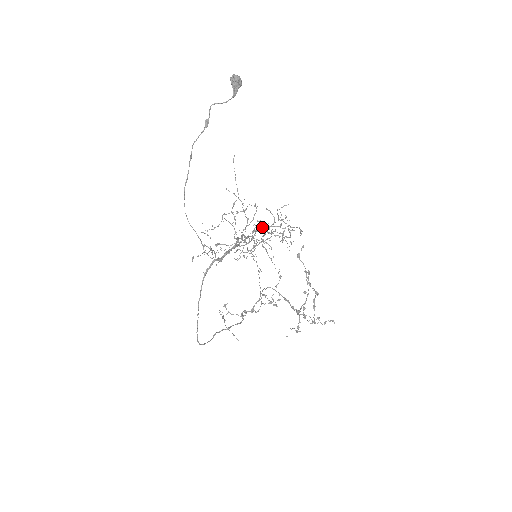
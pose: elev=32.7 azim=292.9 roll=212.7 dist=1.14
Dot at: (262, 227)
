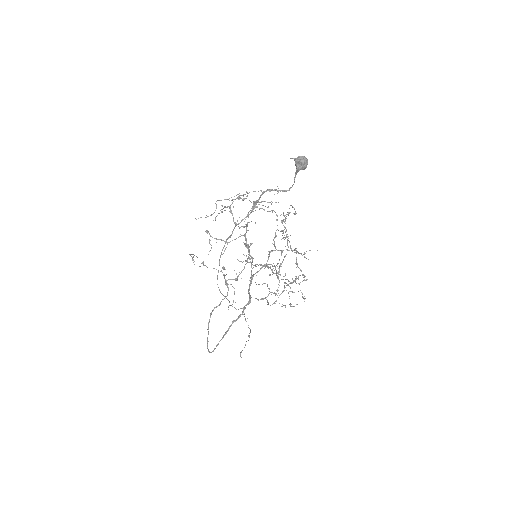
Dot at: (275, 250)
